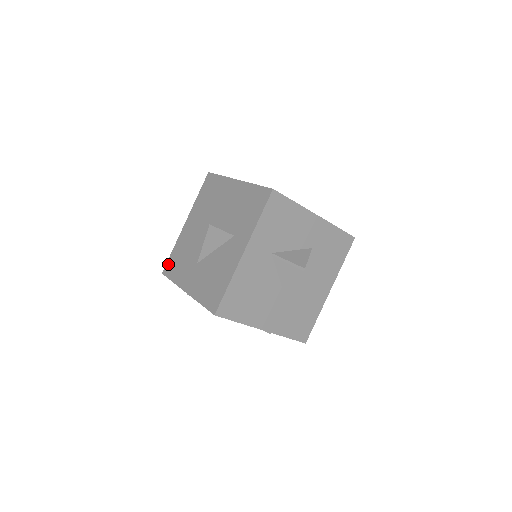
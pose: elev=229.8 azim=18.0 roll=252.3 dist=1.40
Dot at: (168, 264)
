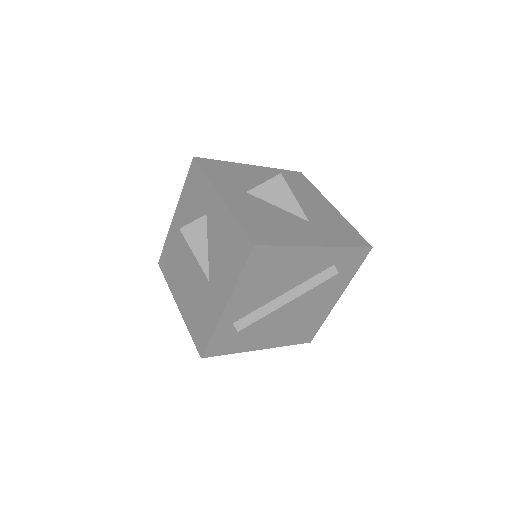
Dot at: (197, 343)
